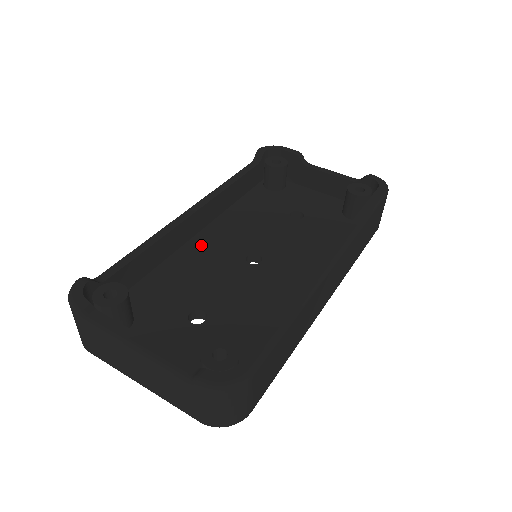
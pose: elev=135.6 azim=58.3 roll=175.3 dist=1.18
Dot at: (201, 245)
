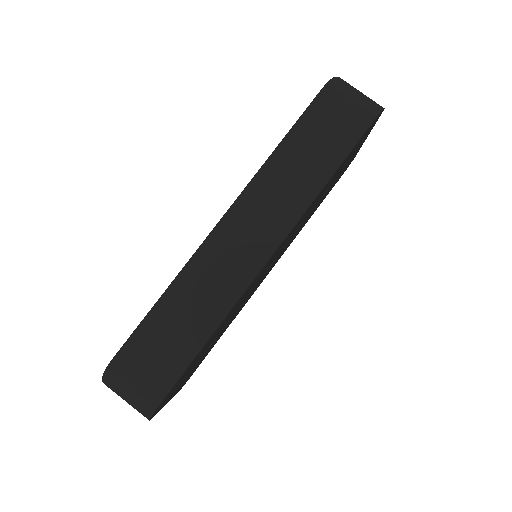
Dot at: occluded
